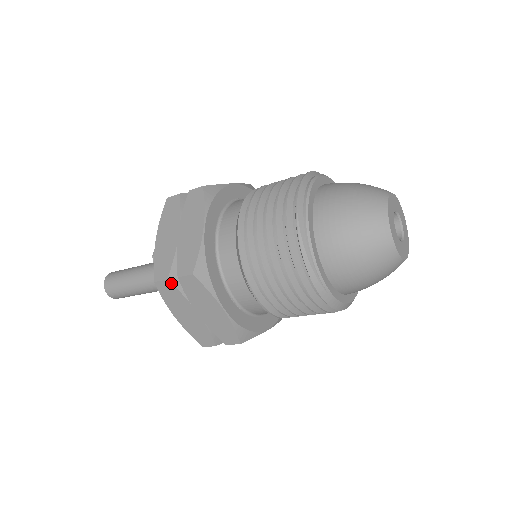
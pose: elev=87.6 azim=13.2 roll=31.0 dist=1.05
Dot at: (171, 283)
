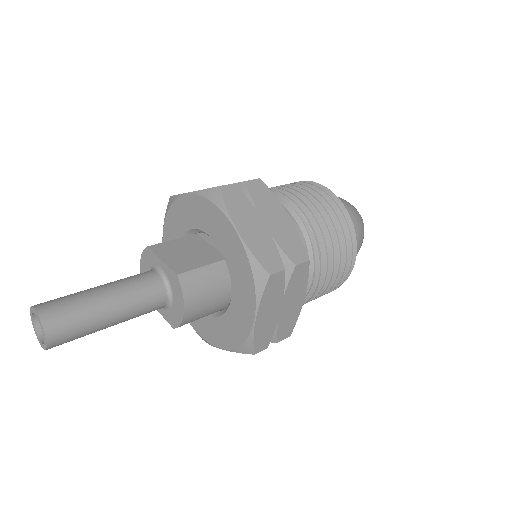
Dot at: (238, 187)
